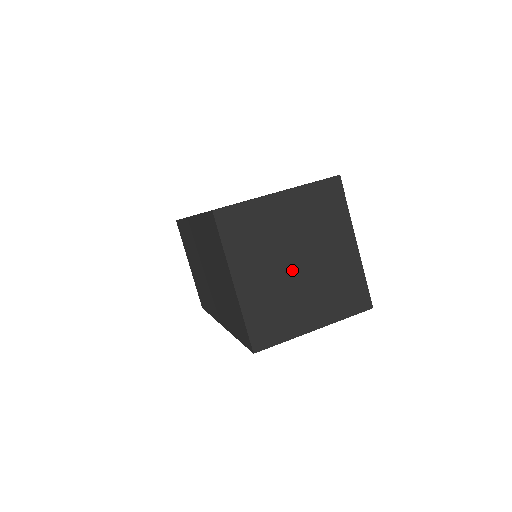
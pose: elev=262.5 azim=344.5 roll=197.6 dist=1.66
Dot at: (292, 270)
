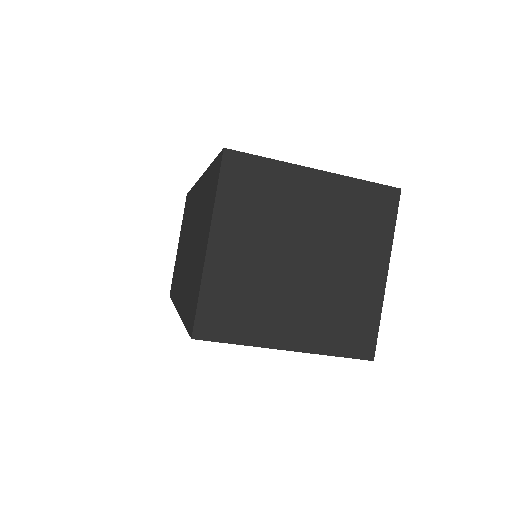
Dot at: (308, 271)
